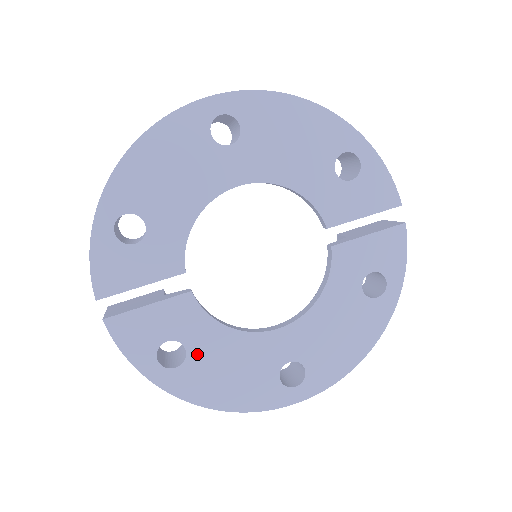
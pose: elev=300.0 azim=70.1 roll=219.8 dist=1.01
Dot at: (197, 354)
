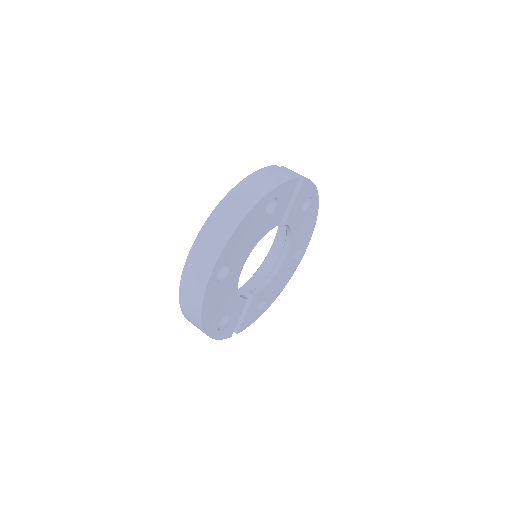
Dot at: (268, 296)
